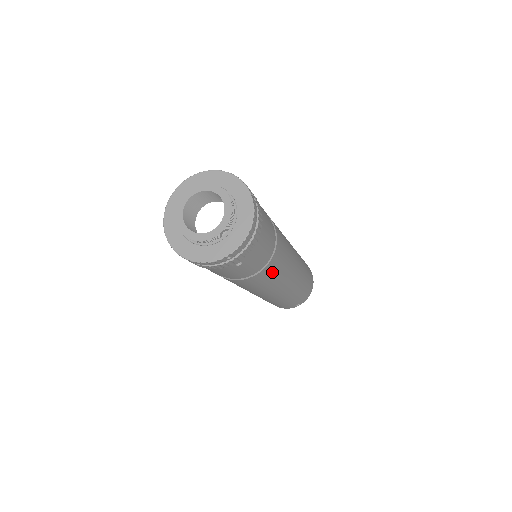
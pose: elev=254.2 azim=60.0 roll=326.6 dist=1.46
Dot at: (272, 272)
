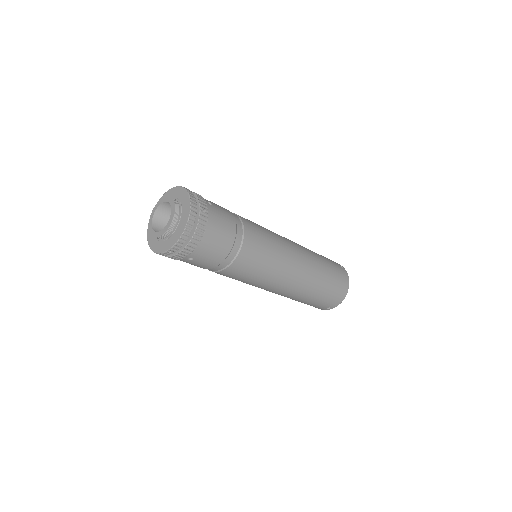
Dot at: (246, 271)
